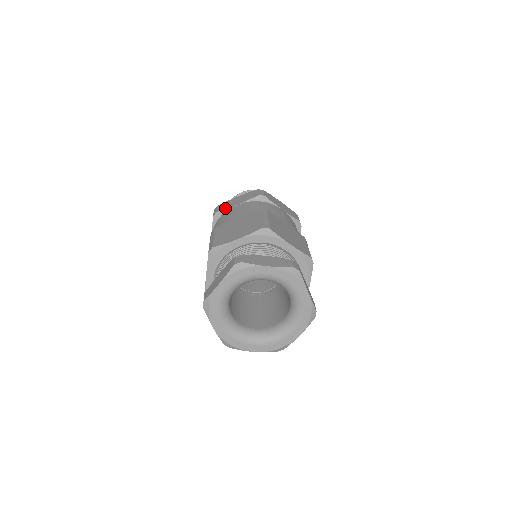
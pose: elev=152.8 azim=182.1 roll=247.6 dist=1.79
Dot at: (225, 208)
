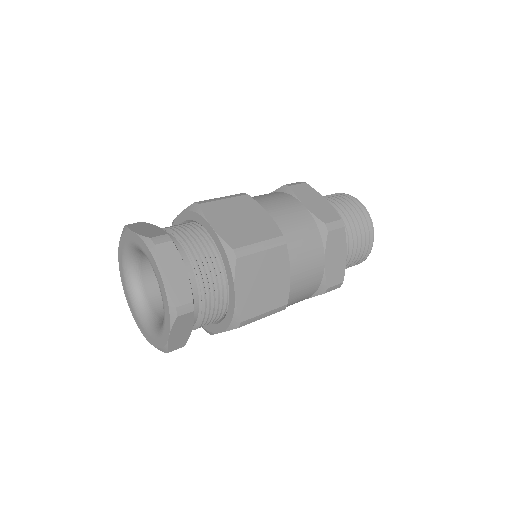
Dot at: (297, 193)
